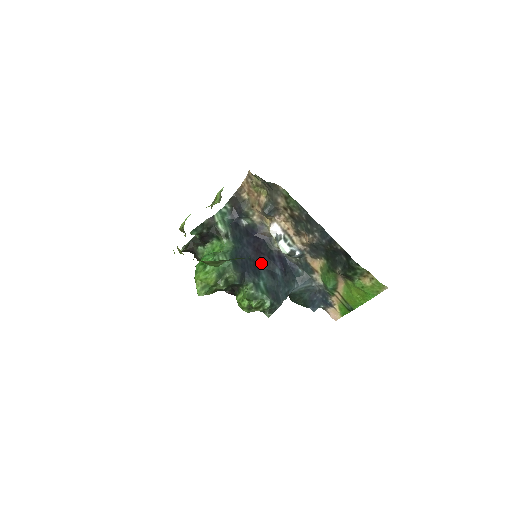
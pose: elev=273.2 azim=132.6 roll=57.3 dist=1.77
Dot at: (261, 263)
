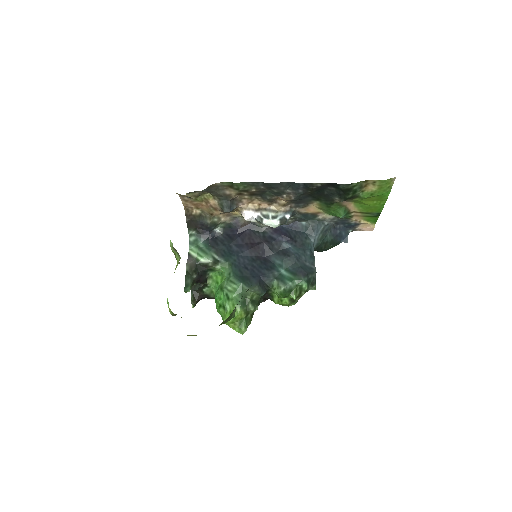
Dot at: (266, 253)
